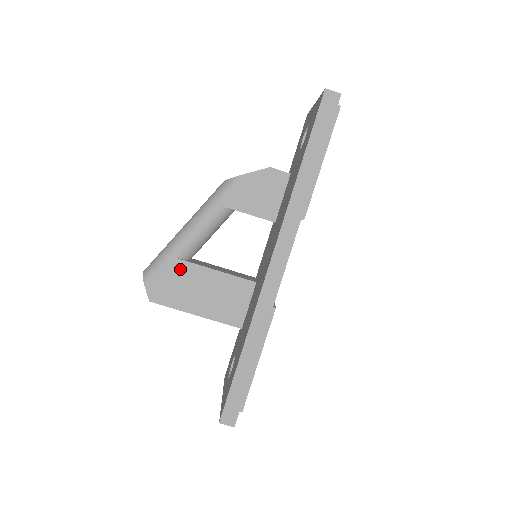
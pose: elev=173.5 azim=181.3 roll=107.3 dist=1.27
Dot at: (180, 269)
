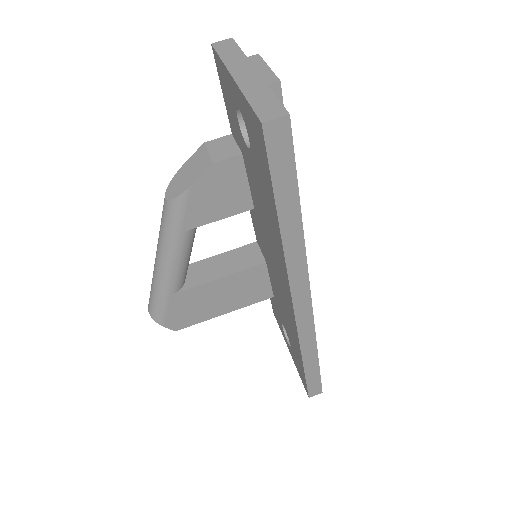
Dot at: (184, 298)
